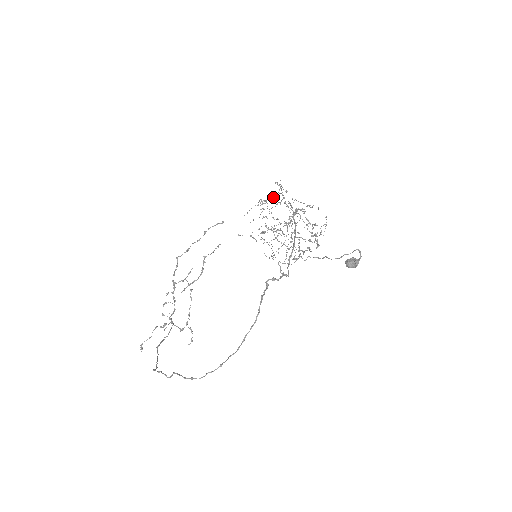
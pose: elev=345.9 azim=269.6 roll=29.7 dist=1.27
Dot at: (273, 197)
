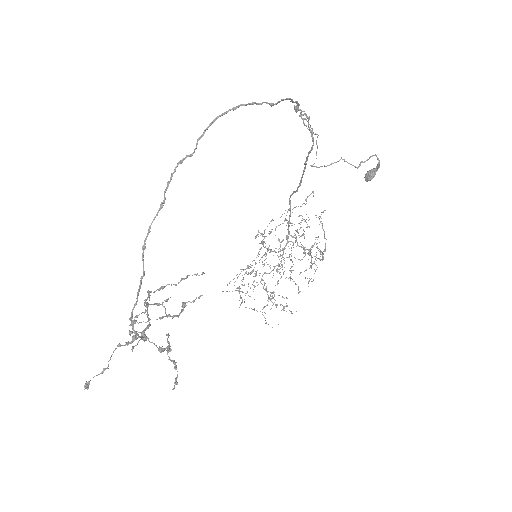
Dot at: occluded
